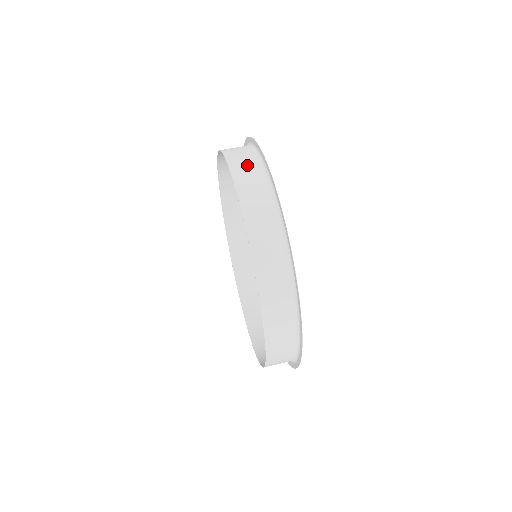
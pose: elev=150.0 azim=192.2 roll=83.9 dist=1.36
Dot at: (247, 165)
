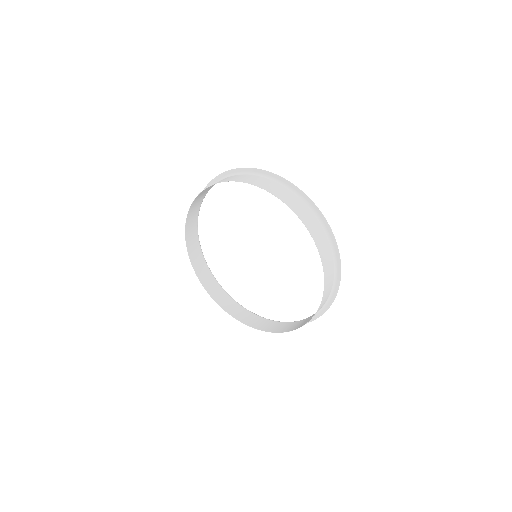
Dot at: (289, 196)
